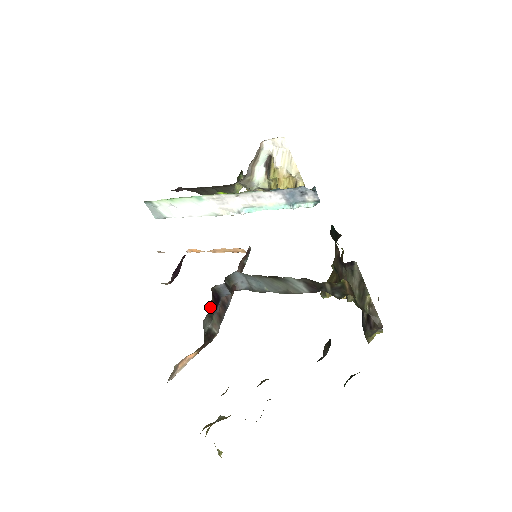
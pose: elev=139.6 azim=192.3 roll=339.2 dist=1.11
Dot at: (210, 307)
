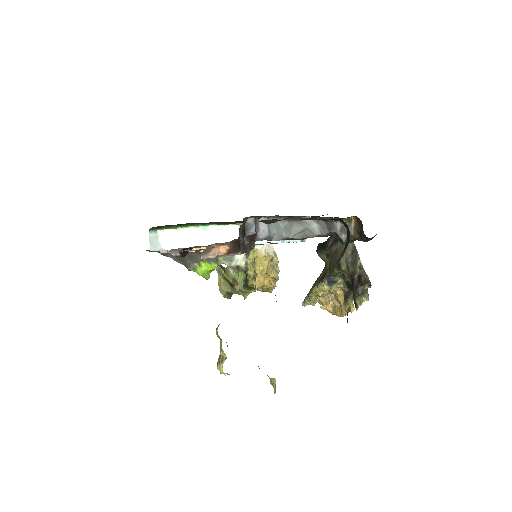
Dot at: (244, 224)
